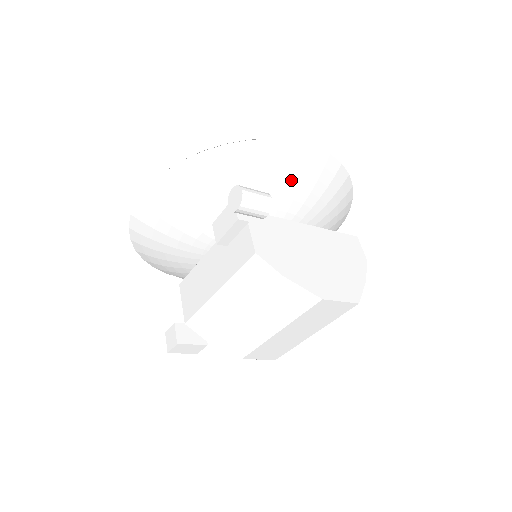
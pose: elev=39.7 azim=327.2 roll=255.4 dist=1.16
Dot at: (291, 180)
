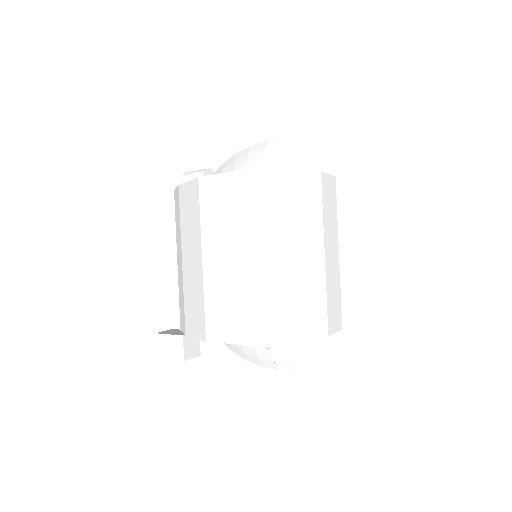
Dot at: (250, 167)
